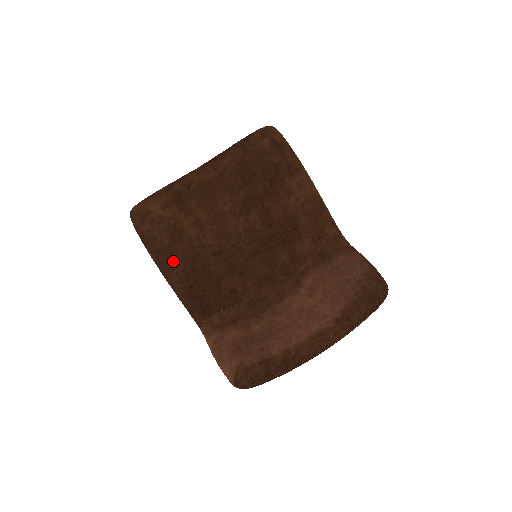
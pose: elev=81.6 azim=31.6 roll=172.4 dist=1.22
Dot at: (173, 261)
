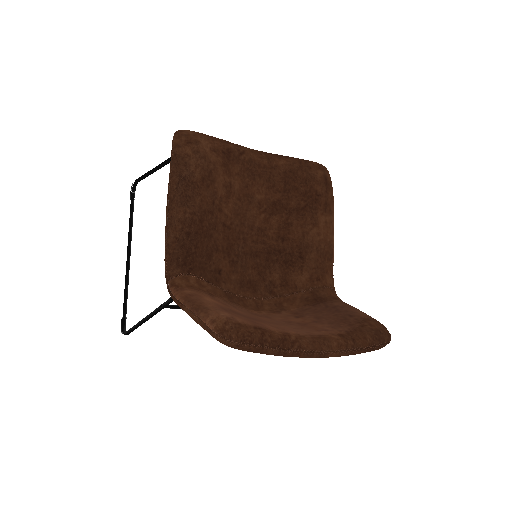
Dot at: (190, 198)
